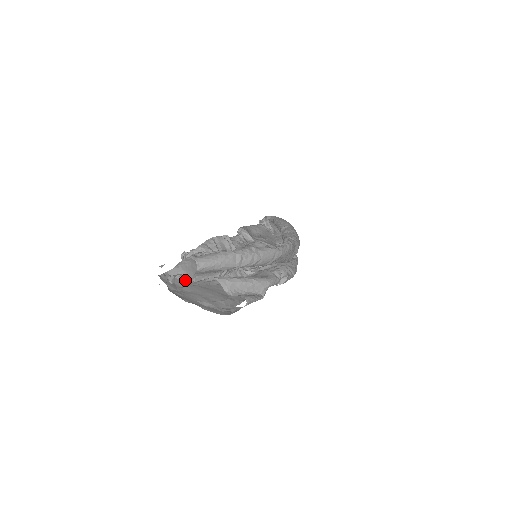
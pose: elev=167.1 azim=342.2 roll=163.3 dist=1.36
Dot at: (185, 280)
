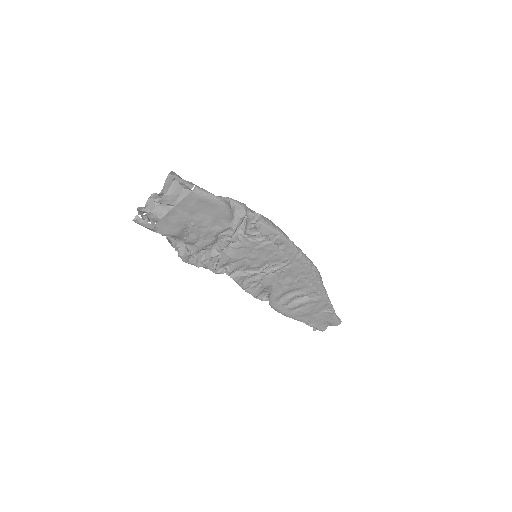
Dot at: (162, 223)
